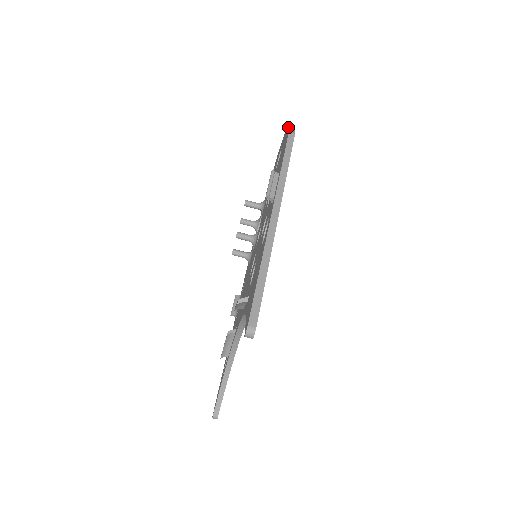
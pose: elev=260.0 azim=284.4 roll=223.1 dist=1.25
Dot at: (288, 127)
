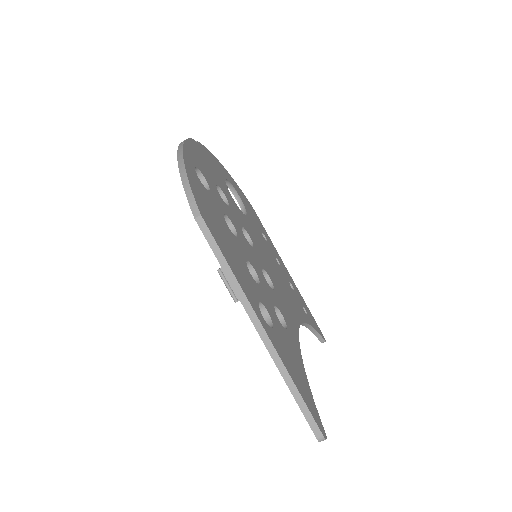
Dot at: (183, 187)
